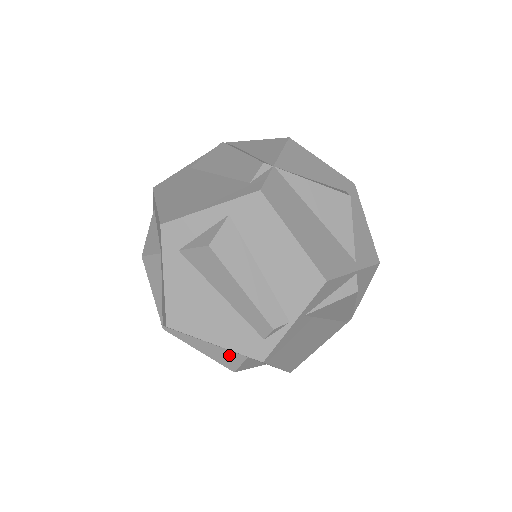
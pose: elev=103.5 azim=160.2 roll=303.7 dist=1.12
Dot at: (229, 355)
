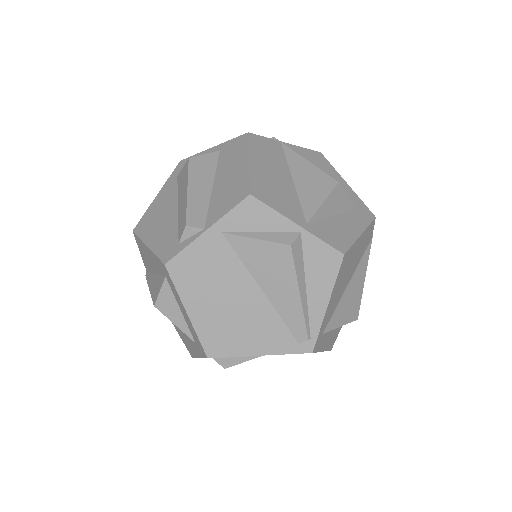
Dot at: (159, 282)
